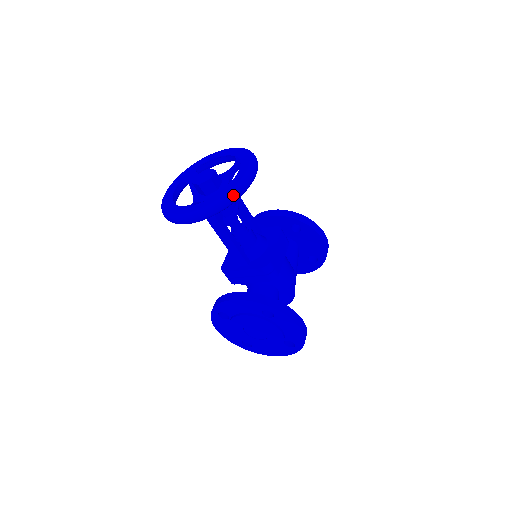
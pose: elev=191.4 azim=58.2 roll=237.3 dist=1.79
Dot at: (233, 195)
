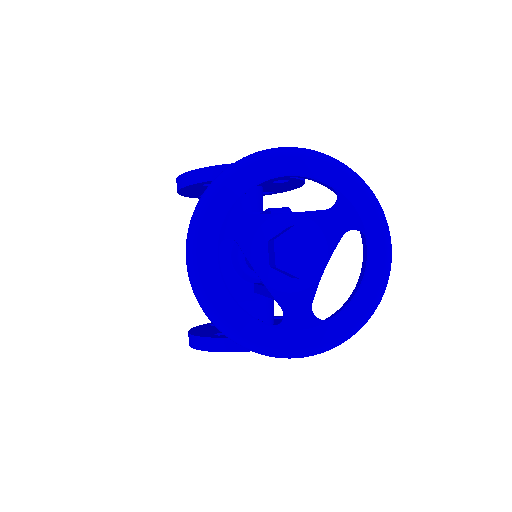
Dot at: occluded
